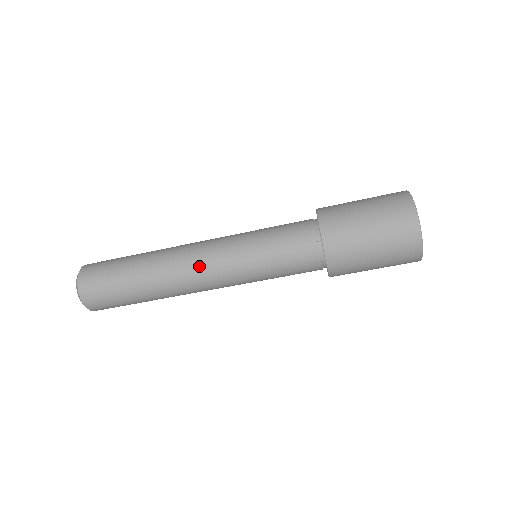
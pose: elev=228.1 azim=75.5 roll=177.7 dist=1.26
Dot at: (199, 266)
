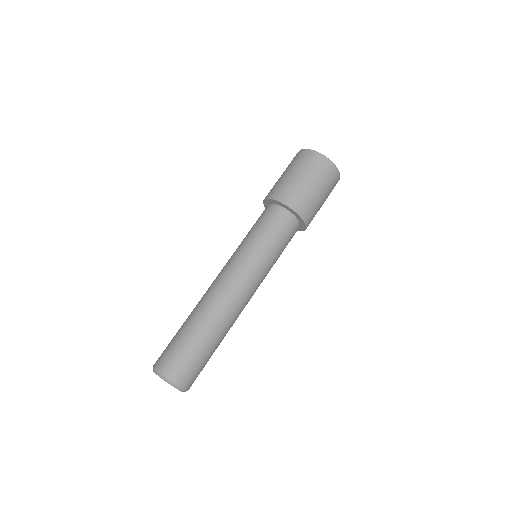
Dot at: occluded
